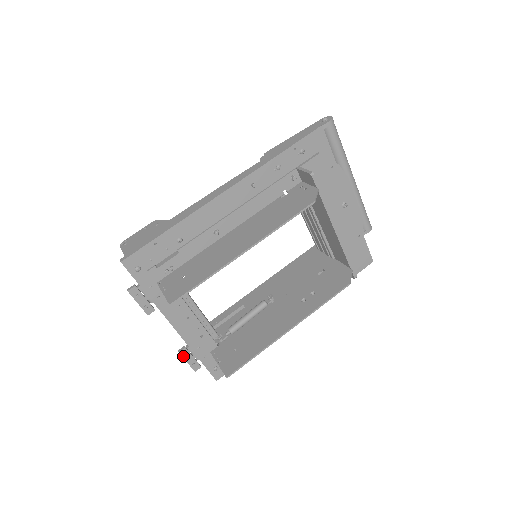
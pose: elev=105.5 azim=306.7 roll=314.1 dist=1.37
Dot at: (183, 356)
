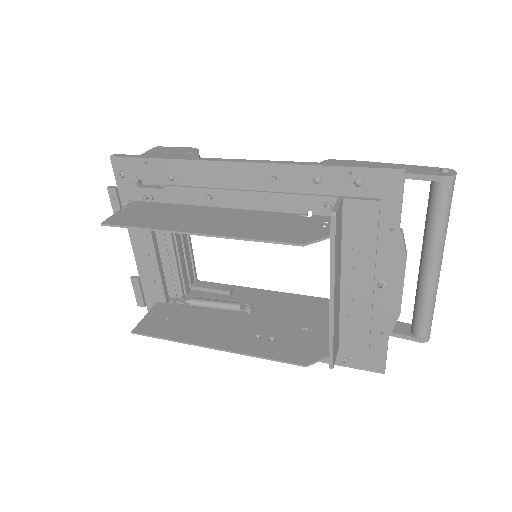
Dot at: (133, 284)
